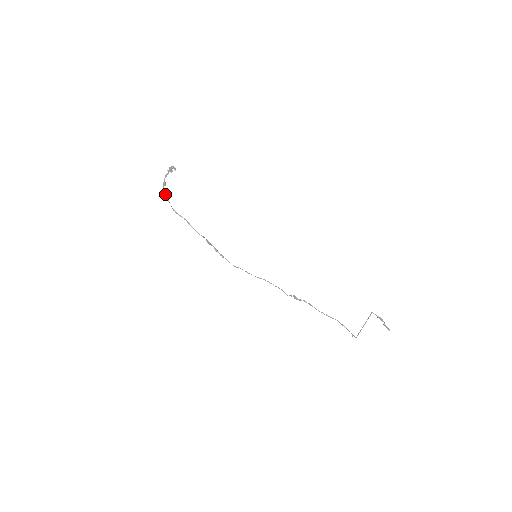
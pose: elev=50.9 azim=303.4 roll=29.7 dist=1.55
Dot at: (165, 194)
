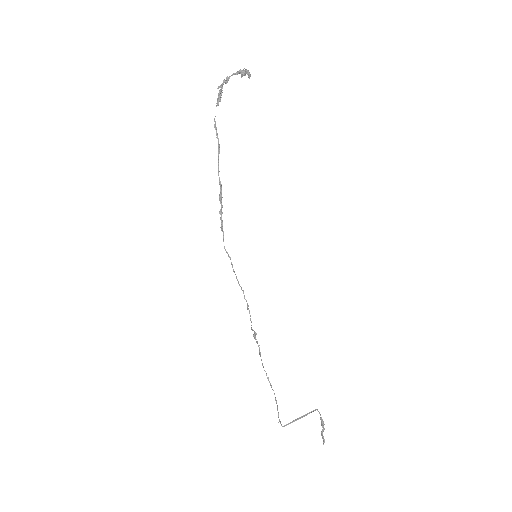
Dot at: (221, 93)
